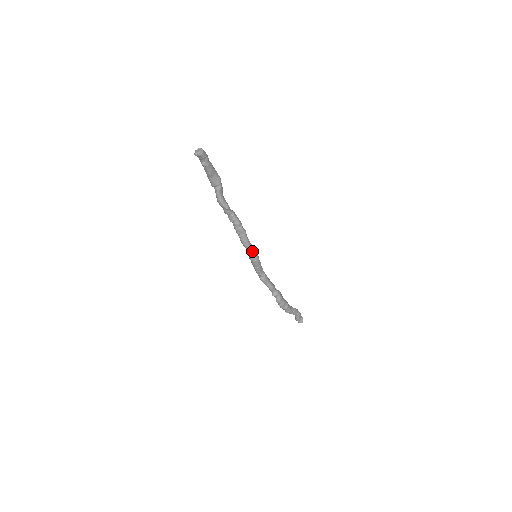
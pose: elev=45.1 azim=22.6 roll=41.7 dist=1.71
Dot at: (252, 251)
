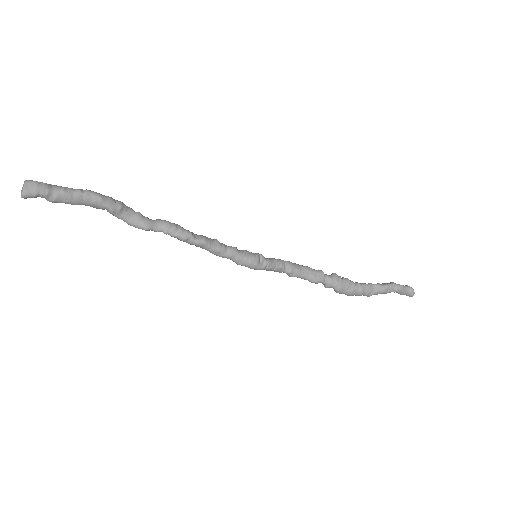
Dot at: (236, 259)
